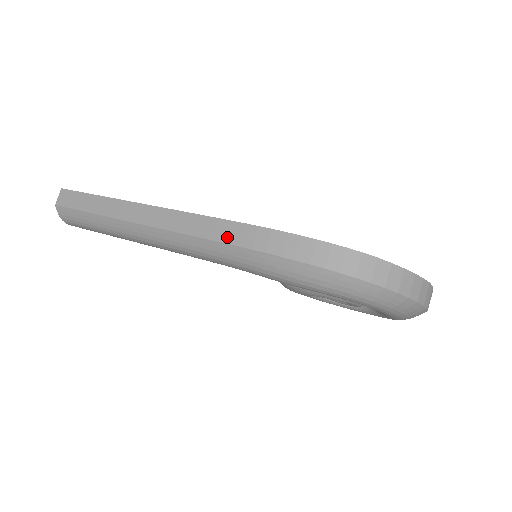
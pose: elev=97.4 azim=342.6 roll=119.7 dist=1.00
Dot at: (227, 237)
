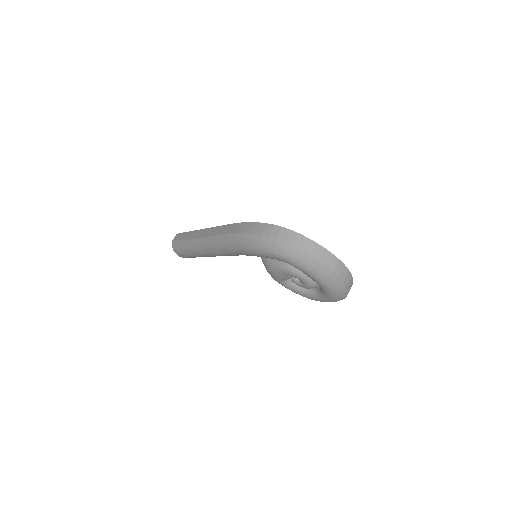
Dot at: (228, 231)
